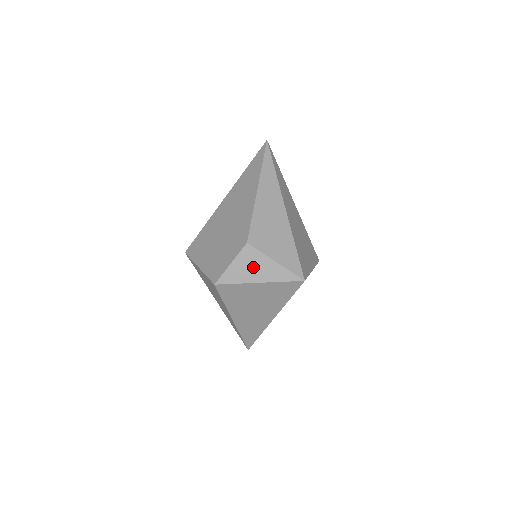
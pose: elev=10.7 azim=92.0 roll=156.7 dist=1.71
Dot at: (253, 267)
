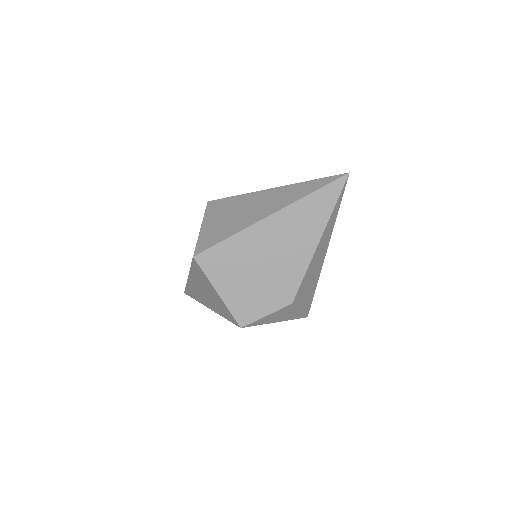
Dot at: (281, 315)
